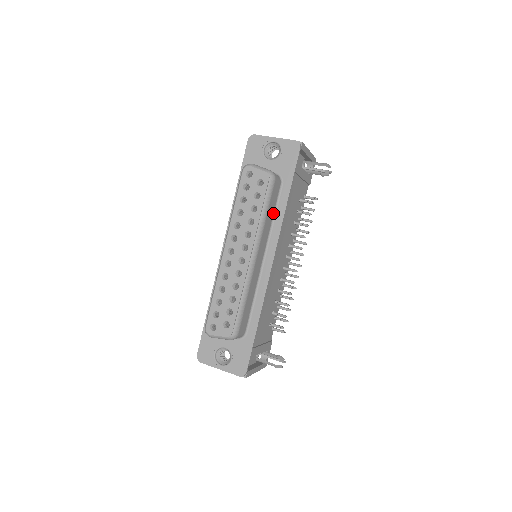
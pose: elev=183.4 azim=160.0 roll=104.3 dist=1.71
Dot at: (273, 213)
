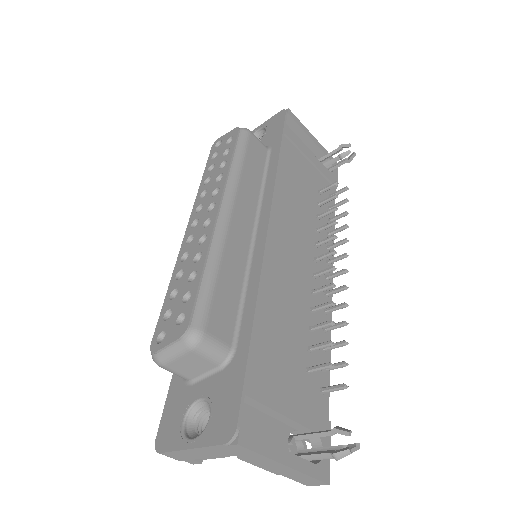
Dot at: (261, 178)
